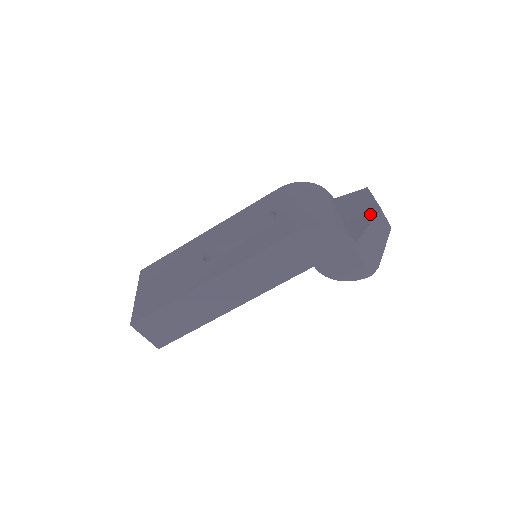
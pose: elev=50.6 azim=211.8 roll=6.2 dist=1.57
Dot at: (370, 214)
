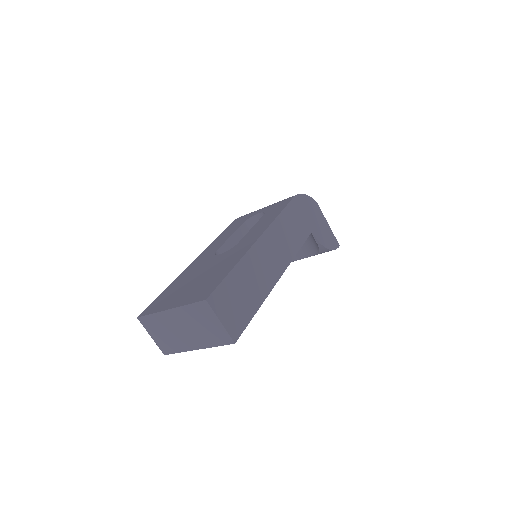
Dot at: occluded
